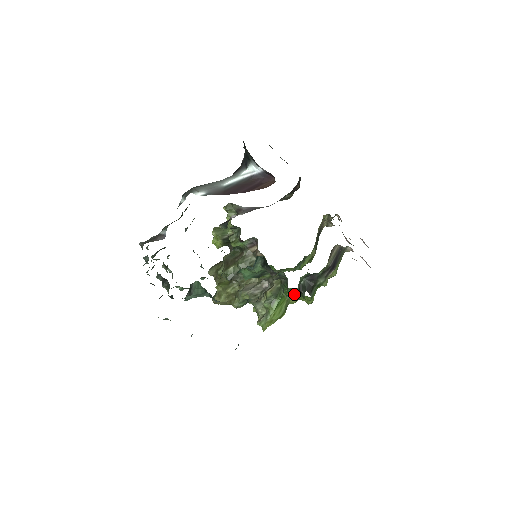
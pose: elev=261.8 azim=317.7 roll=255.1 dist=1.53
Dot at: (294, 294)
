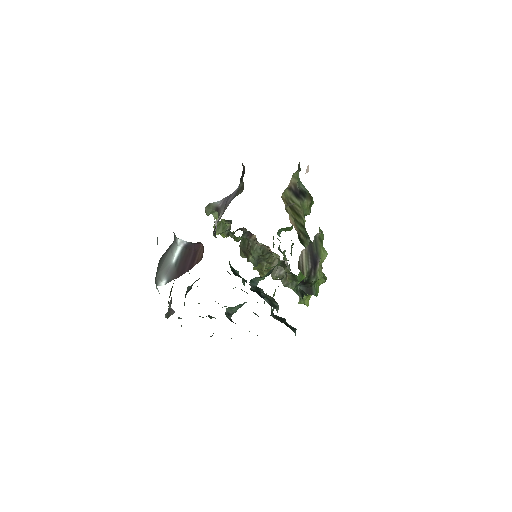
Dot at: occluded
